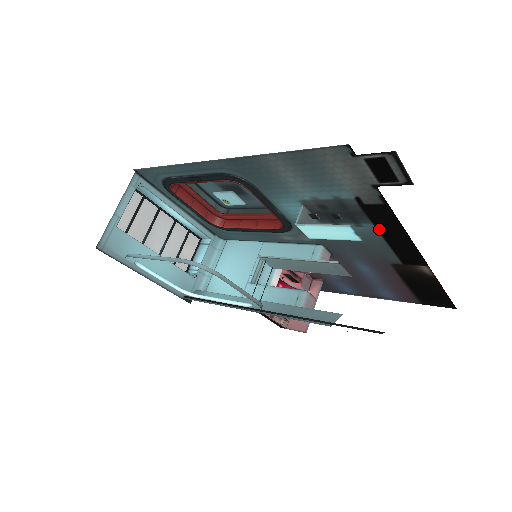
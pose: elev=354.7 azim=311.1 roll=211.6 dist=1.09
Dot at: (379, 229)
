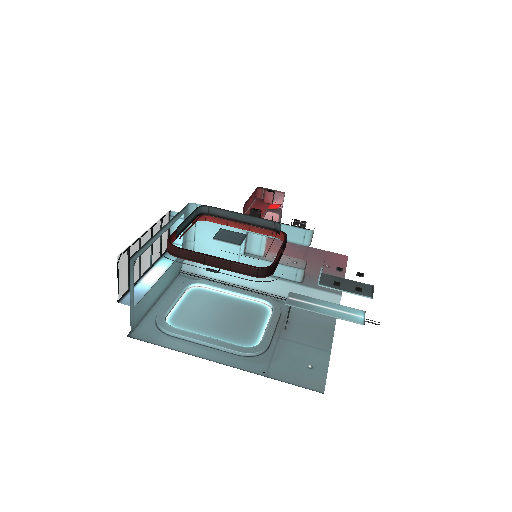
Dot at: occluded
